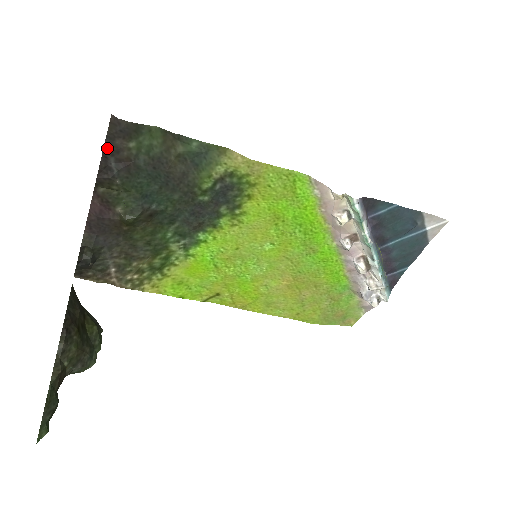
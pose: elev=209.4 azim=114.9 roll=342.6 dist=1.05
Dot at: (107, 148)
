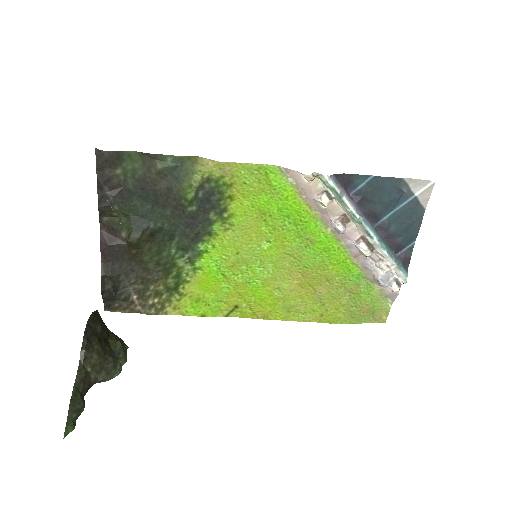
Dot at: (99, 179)
